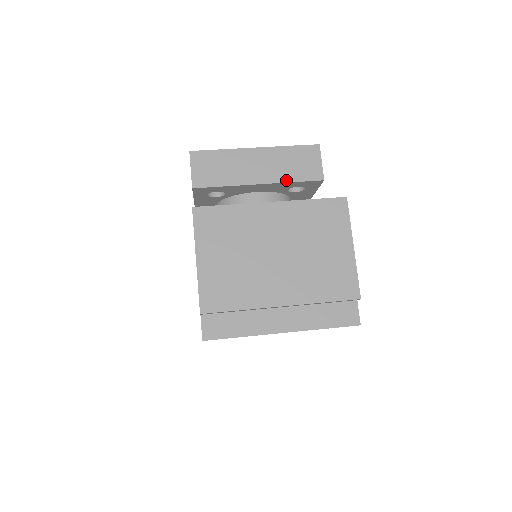
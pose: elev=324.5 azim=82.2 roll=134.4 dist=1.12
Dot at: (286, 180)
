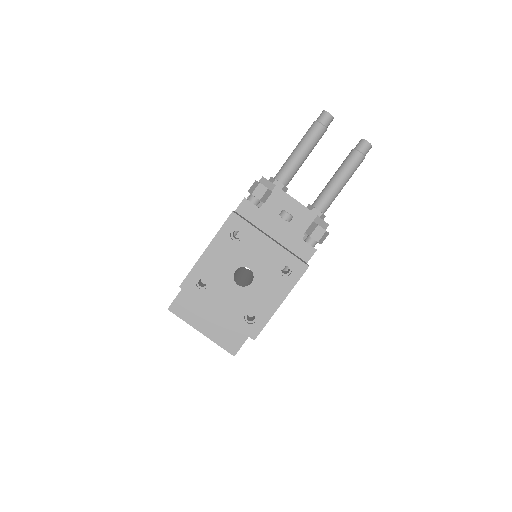
Dot at: occluded
